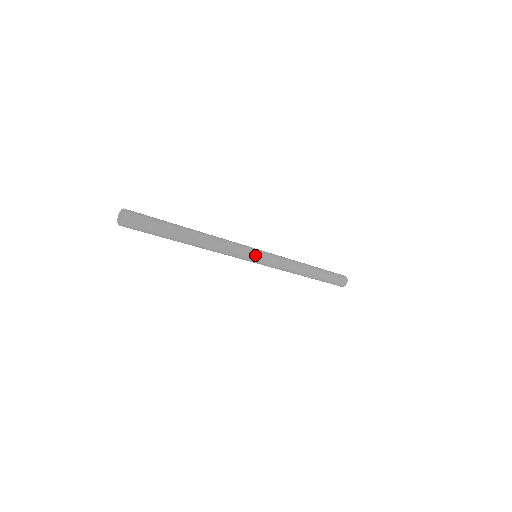
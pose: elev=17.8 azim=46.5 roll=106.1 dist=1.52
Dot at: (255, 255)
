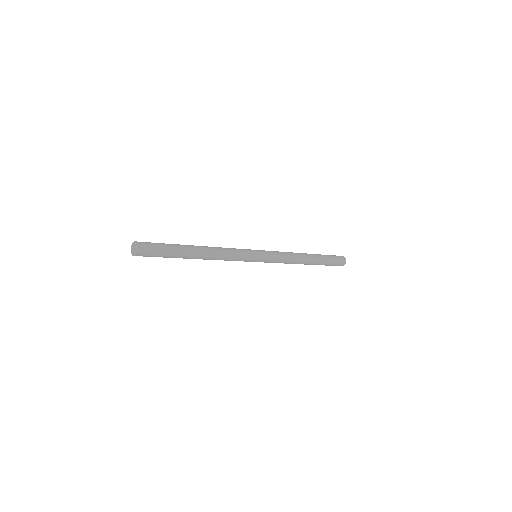
Dot at: (254, 254)
